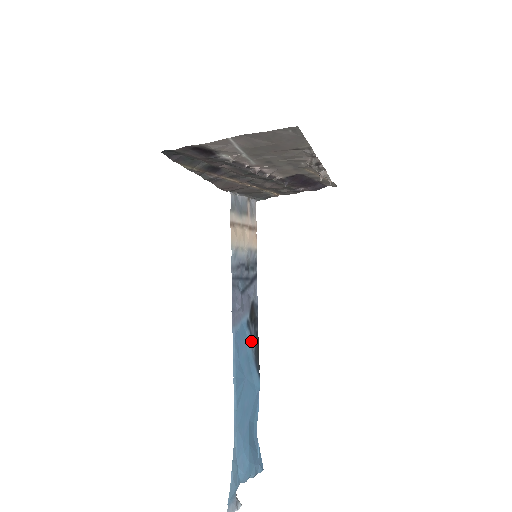
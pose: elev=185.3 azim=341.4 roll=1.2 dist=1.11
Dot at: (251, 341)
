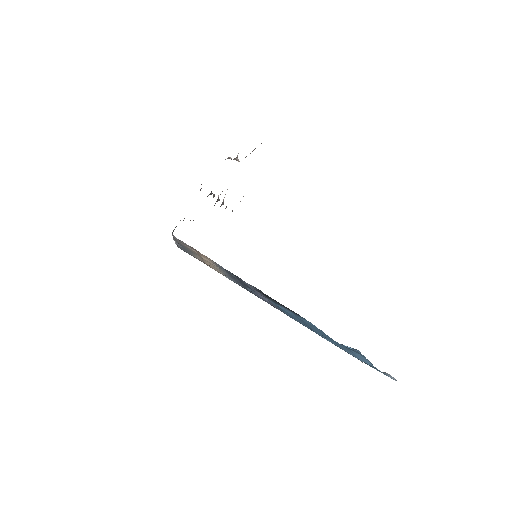
Dot at: (284, 308)
